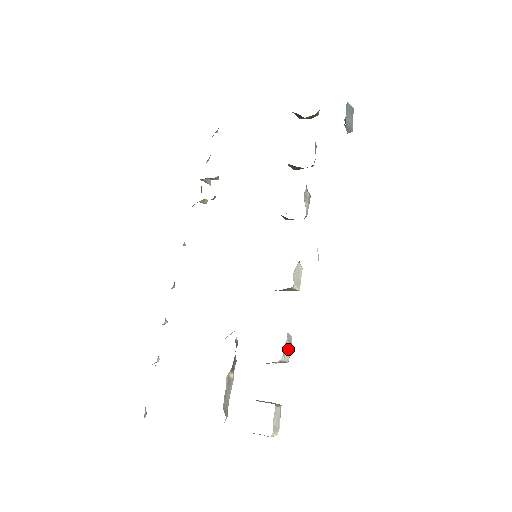
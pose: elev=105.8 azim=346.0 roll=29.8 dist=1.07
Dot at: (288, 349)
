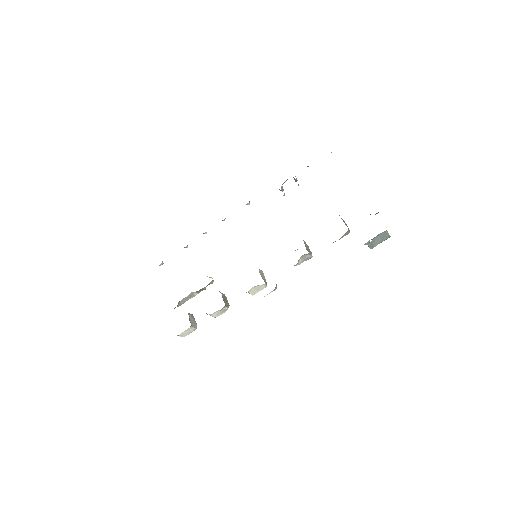
Dot at: (220, 313)
